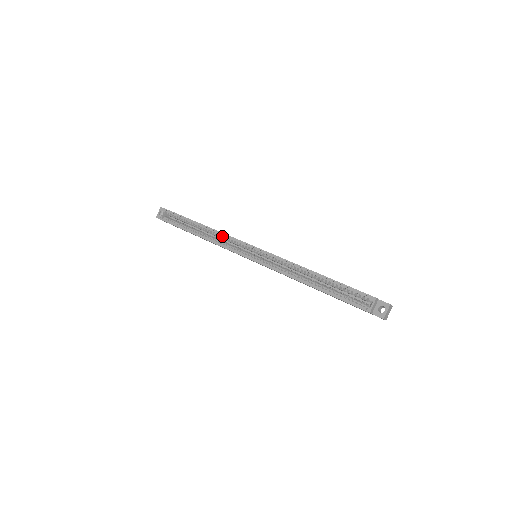
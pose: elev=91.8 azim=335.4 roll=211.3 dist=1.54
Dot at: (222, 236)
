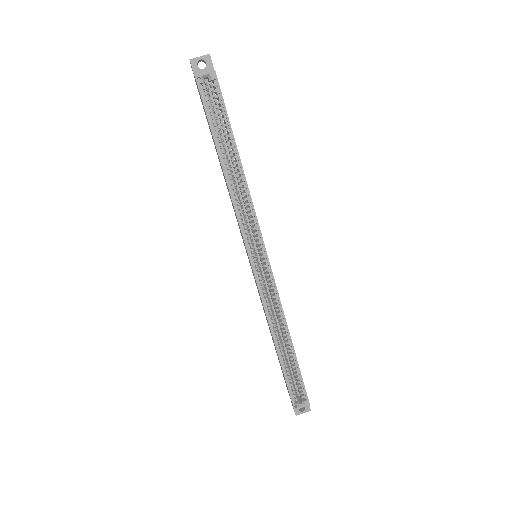
Dot at: (249, 207)
